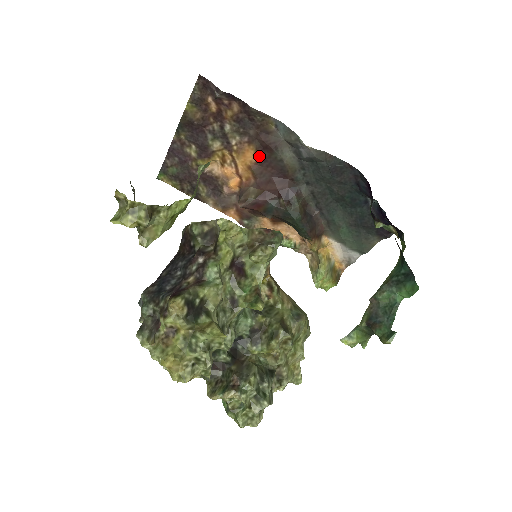
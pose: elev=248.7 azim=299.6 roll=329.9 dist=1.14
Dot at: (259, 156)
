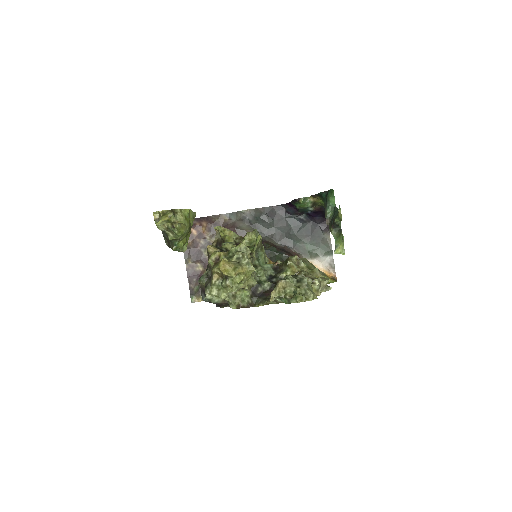
Dot at: occluded
